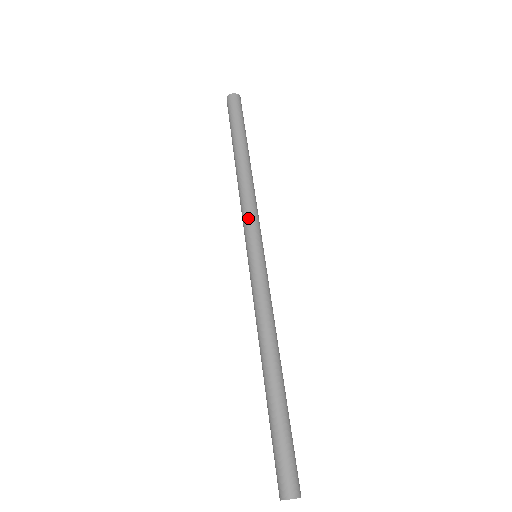
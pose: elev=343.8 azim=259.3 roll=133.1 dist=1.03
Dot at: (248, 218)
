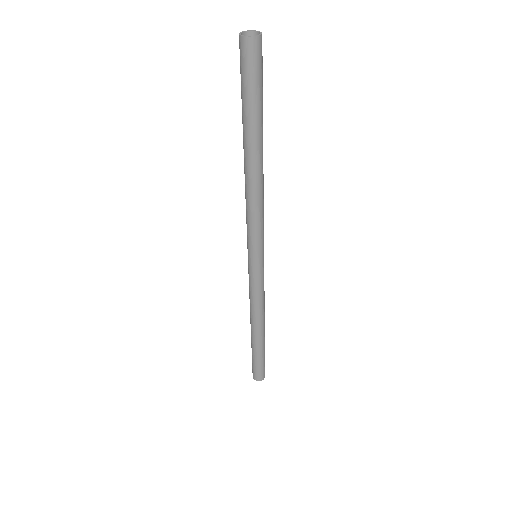
Dot at: (258, 230)
